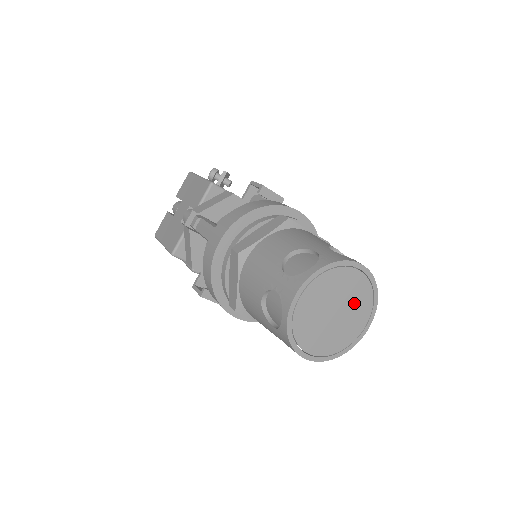
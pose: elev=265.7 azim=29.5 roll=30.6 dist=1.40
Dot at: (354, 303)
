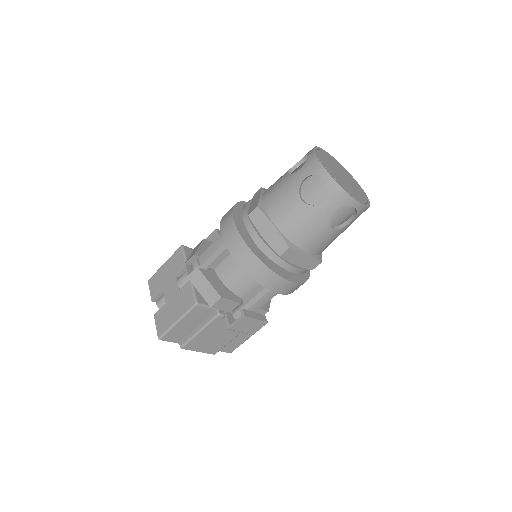
Dot at: (344, 173)
